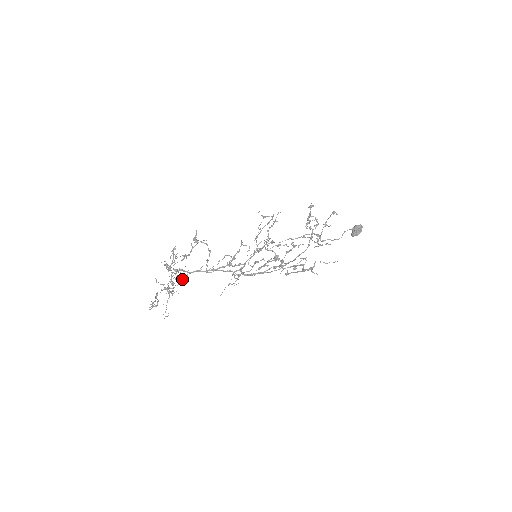
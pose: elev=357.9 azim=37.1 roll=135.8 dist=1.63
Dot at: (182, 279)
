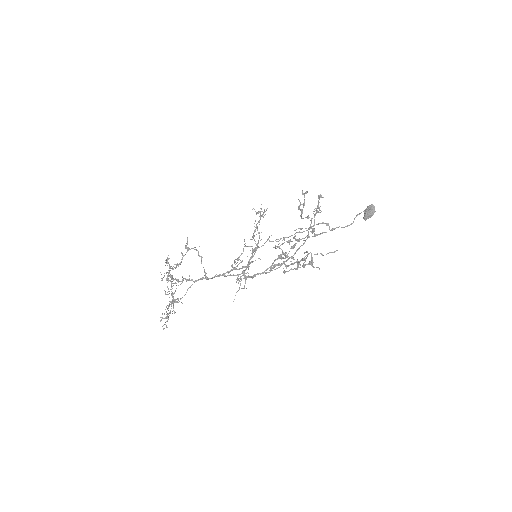
Dot at: (188, 288)
